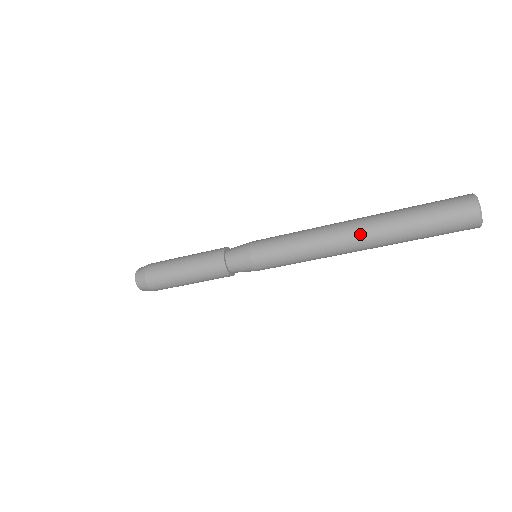
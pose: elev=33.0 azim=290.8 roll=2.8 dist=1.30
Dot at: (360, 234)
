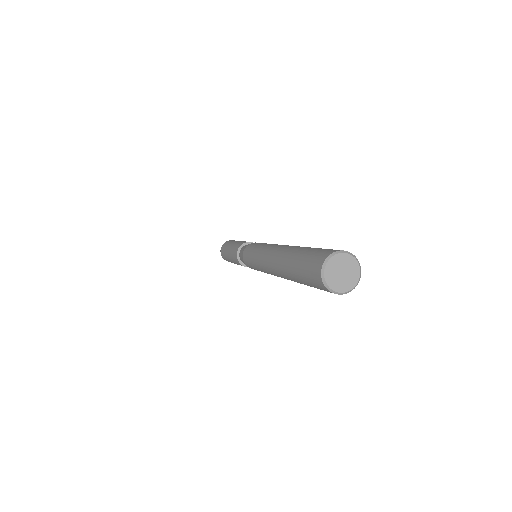
Dot at: (273, 263)
